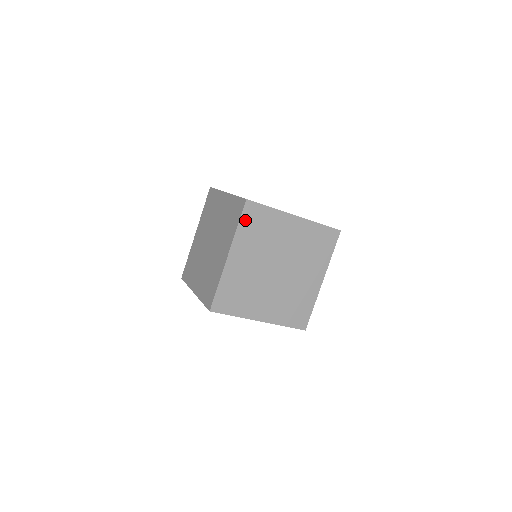
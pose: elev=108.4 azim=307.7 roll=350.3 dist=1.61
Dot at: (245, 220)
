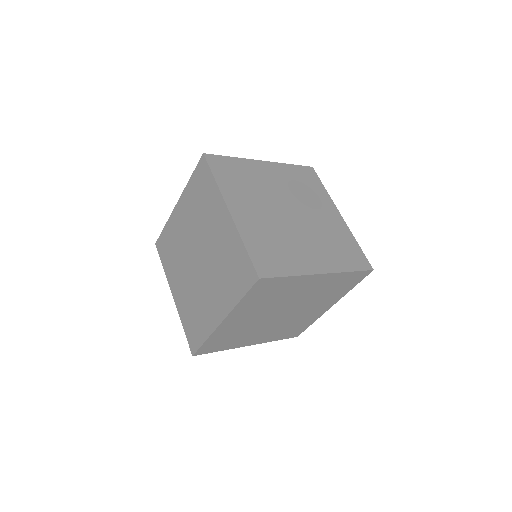
Dot at: (218, 173)
